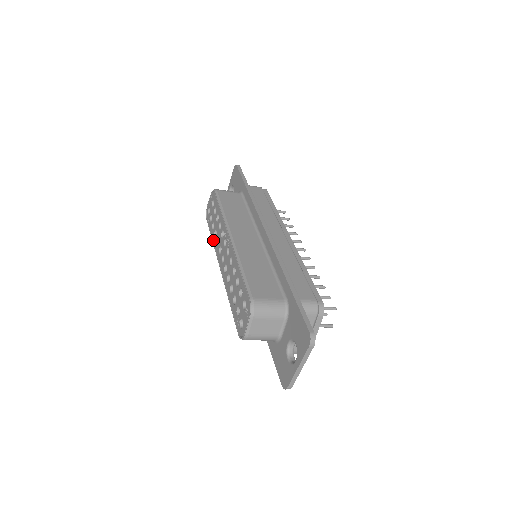
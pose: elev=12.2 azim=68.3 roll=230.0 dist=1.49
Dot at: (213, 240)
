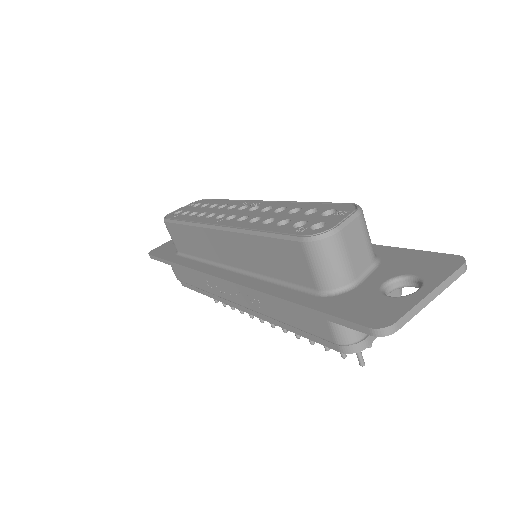
Dot at: (191, 219)
